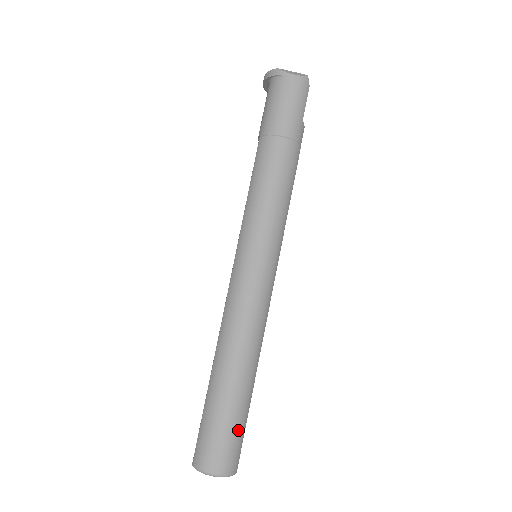
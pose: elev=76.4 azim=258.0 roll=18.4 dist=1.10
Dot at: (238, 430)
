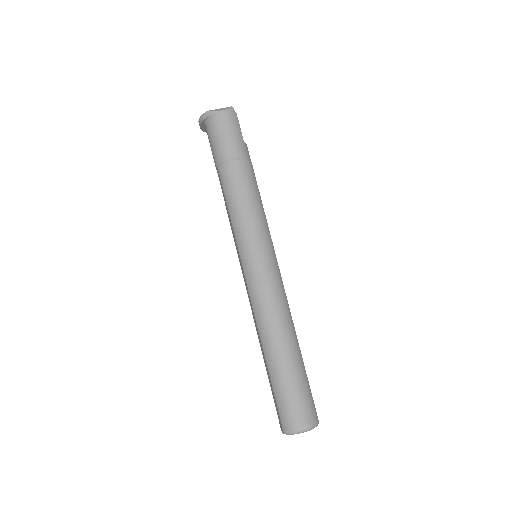
Dot at: (305, 389)
